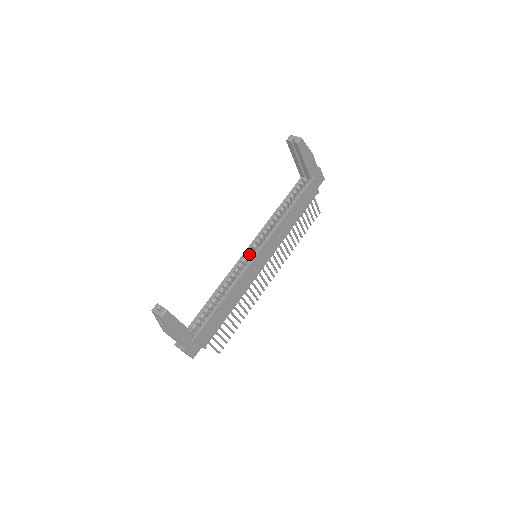
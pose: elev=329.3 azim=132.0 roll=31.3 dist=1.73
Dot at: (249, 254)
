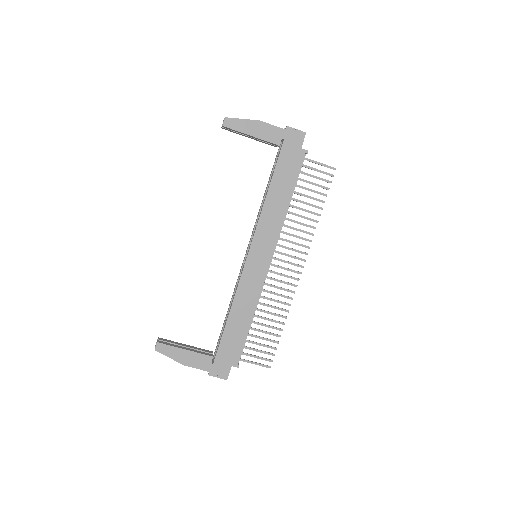
Dot at: occluded
